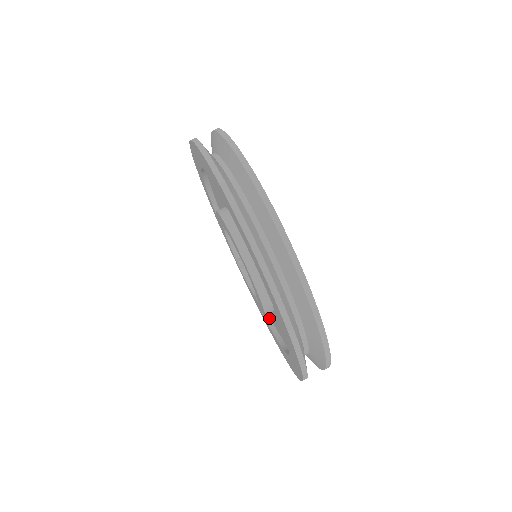
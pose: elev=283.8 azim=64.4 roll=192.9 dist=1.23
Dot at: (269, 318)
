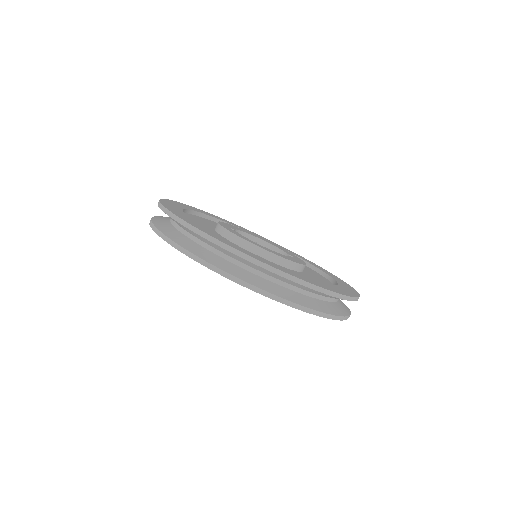
Dot at: occluded
